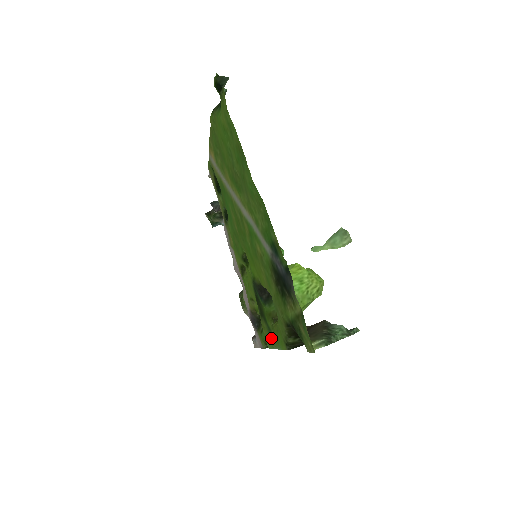
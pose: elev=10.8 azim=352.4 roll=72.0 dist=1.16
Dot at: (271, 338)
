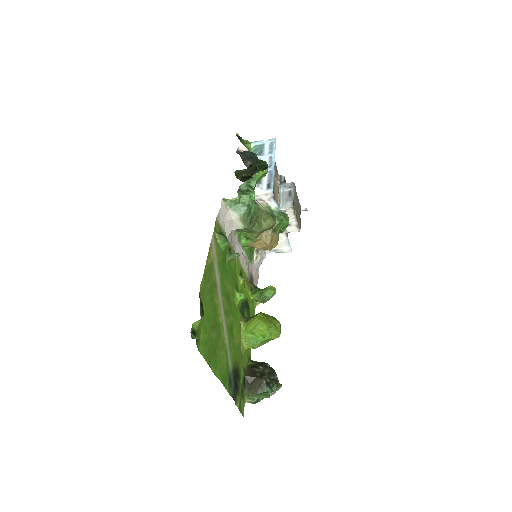
Dot at: occluded
